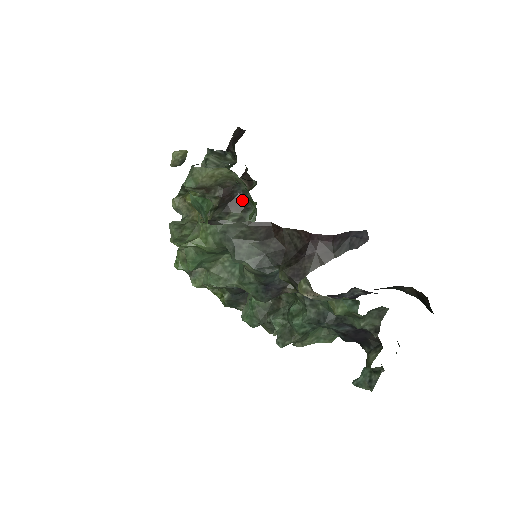
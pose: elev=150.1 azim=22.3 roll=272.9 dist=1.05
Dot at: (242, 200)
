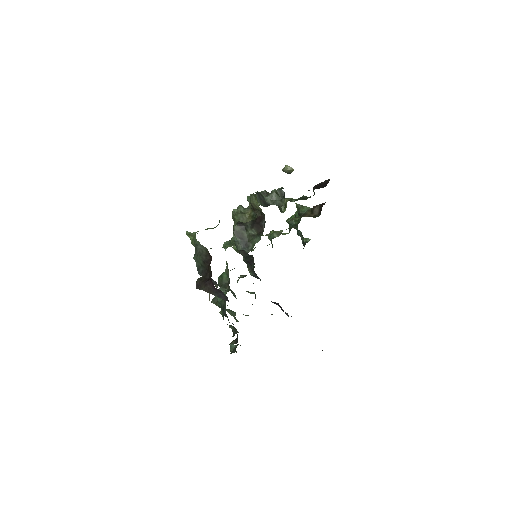
Dot at: (262, 228)
